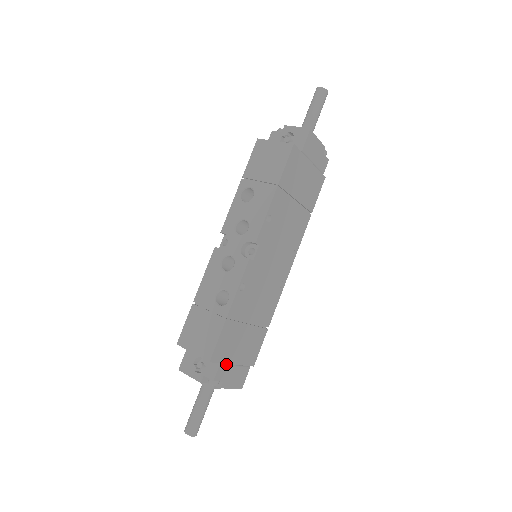
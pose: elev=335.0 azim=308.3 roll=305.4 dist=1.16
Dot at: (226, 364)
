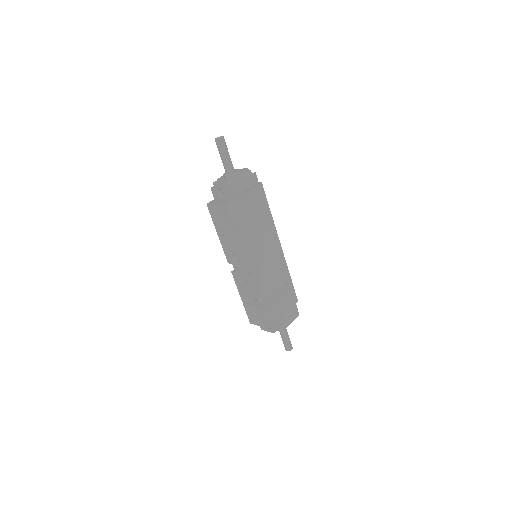
Dot at: (280, 319)
